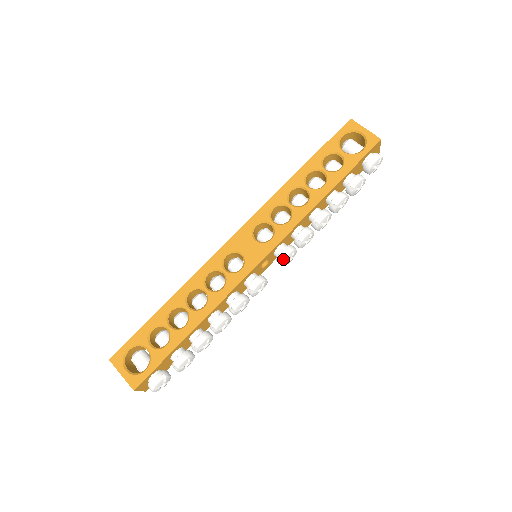
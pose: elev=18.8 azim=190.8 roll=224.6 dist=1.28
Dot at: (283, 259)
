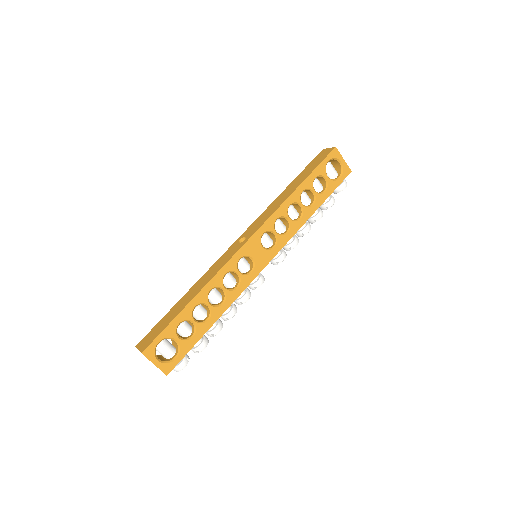
Dot at: occluded
